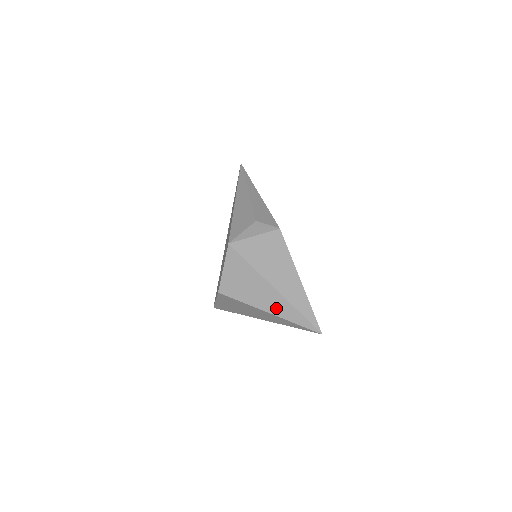
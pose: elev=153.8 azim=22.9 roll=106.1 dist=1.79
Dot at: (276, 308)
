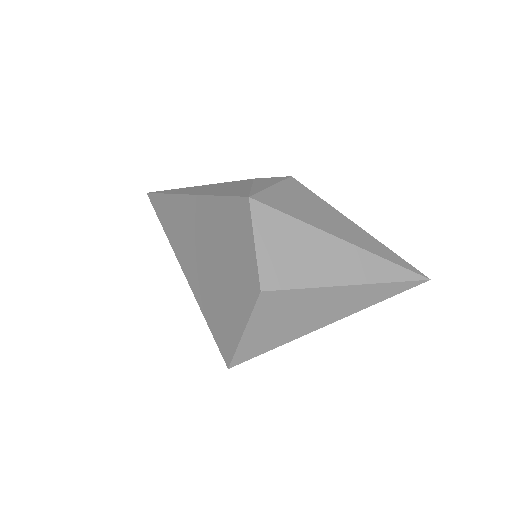
Dot at: (357, 271)
